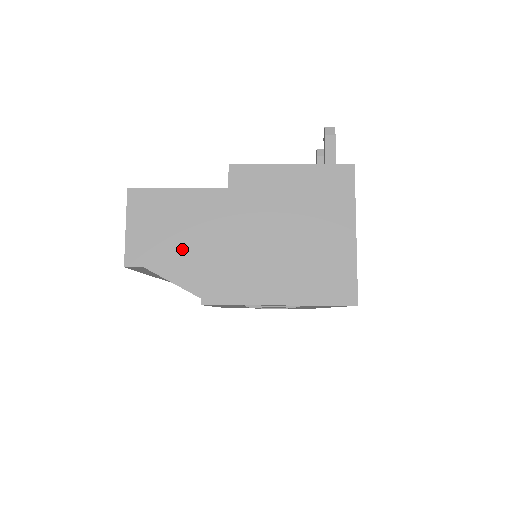
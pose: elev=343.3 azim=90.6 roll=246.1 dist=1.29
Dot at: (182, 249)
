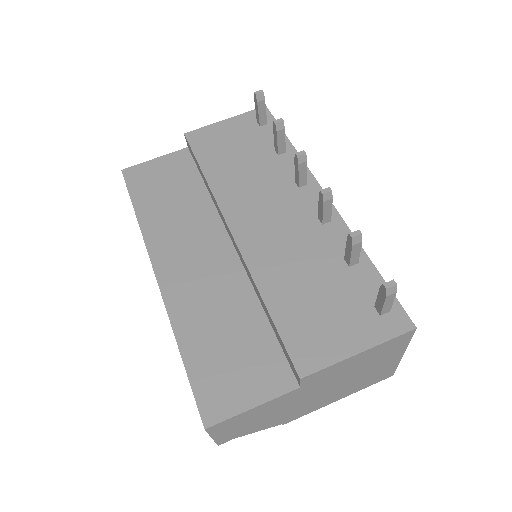
Dot at: (264, 421)
